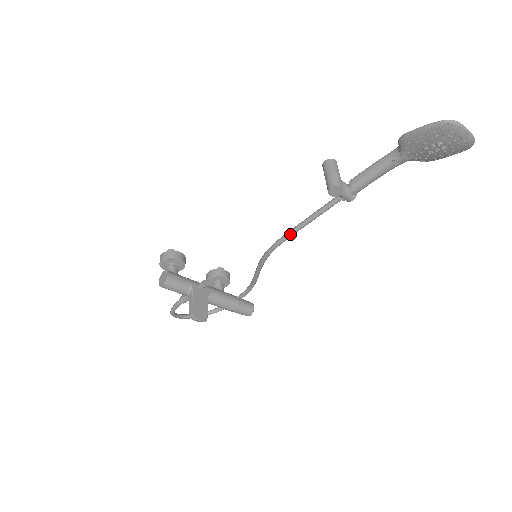
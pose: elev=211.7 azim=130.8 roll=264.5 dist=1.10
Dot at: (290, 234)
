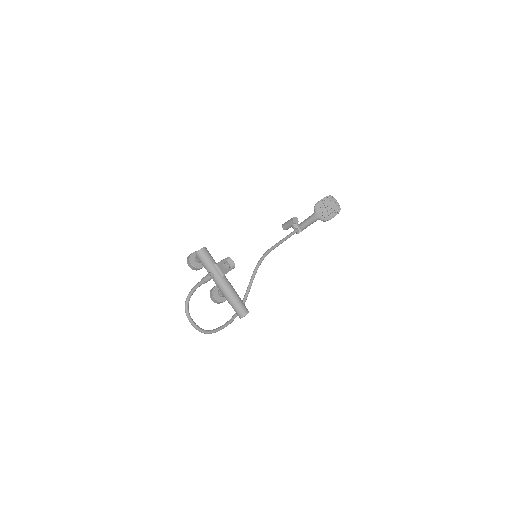
Dot at: (274, 246)
